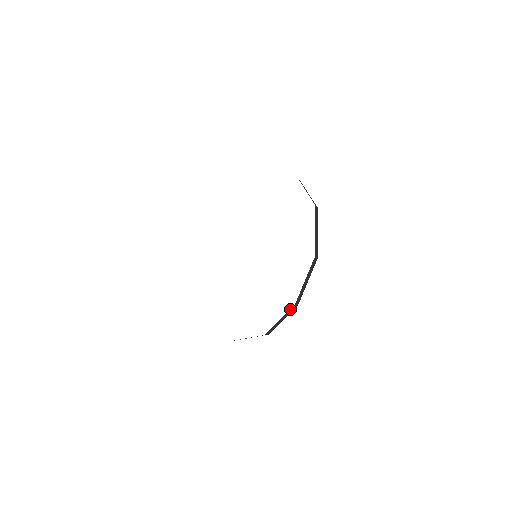
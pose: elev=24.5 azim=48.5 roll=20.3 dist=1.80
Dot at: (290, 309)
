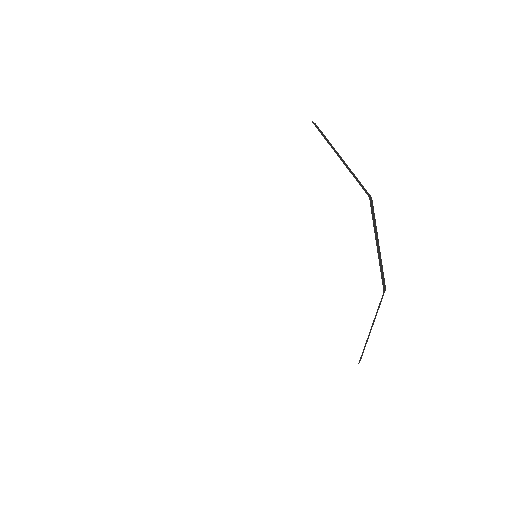
Dot at: occluded
